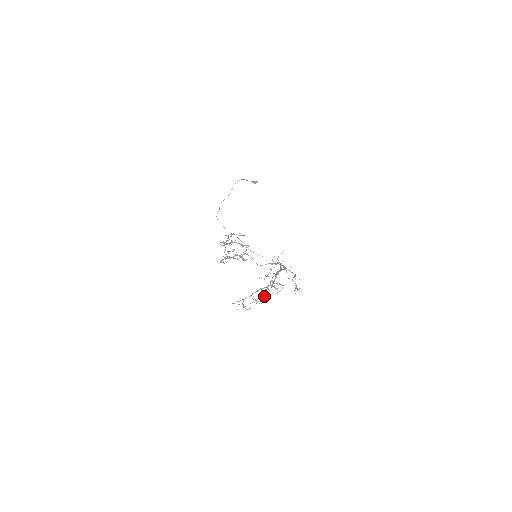
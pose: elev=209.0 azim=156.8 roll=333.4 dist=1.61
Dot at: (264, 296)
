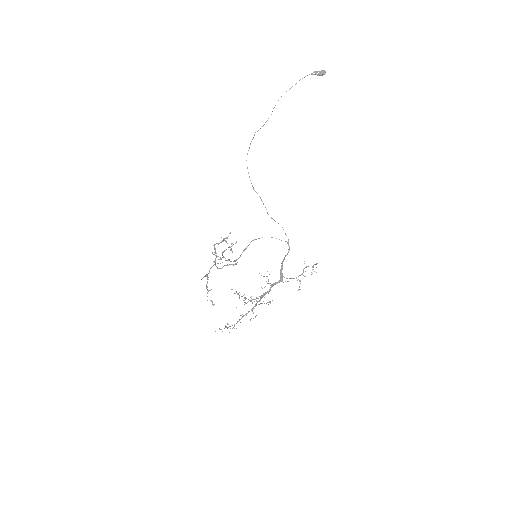
Dot at: occluded
